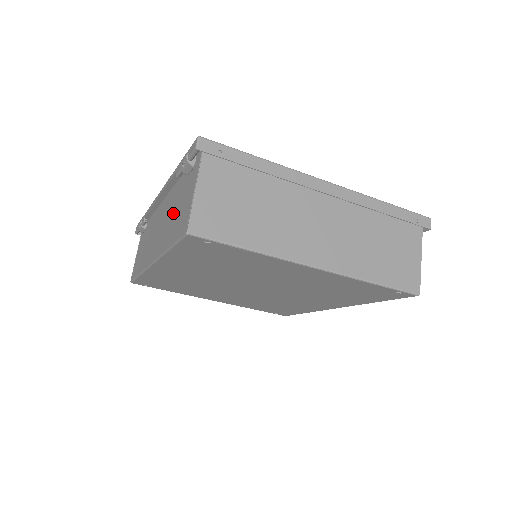
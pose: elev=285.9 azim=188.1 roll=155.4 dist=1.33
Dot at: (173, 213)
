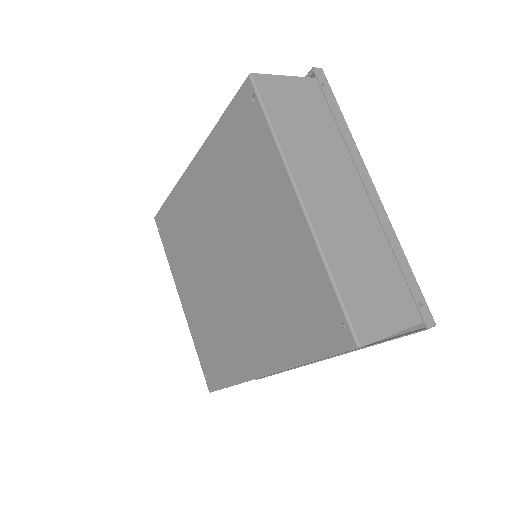
Dot at: occluded
